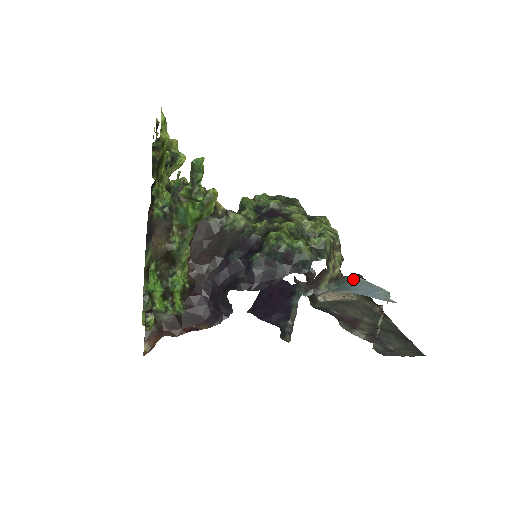
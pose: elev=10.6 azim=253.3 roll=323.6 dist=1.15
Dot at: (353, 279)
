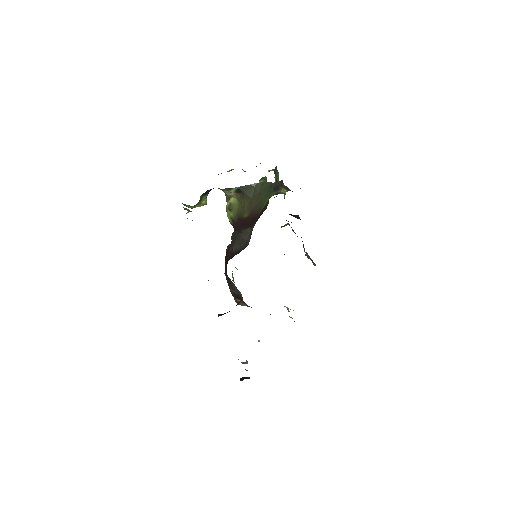
Dot at: occluded
